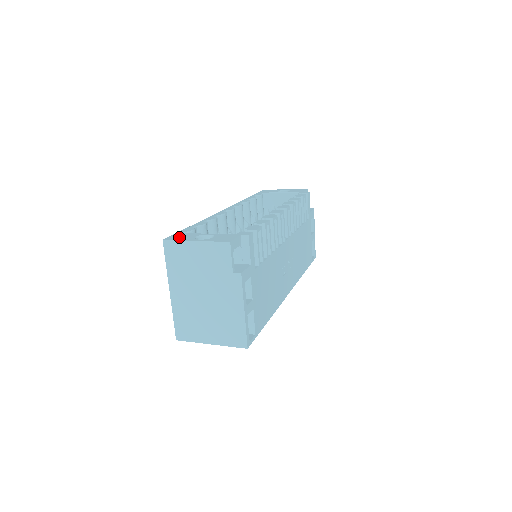
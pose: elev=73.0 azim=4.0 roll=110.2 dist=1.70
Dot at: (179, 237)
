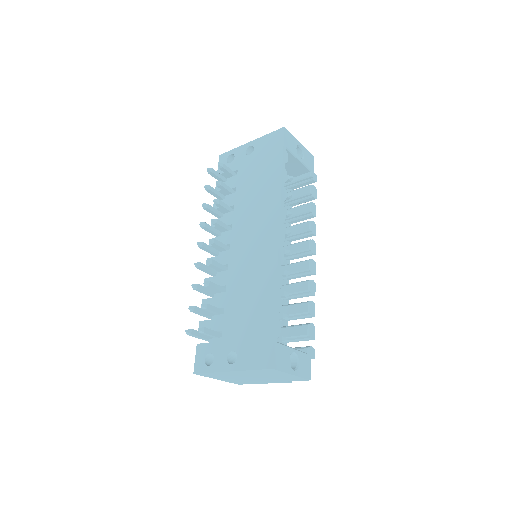
Dot at: (281, 361)
